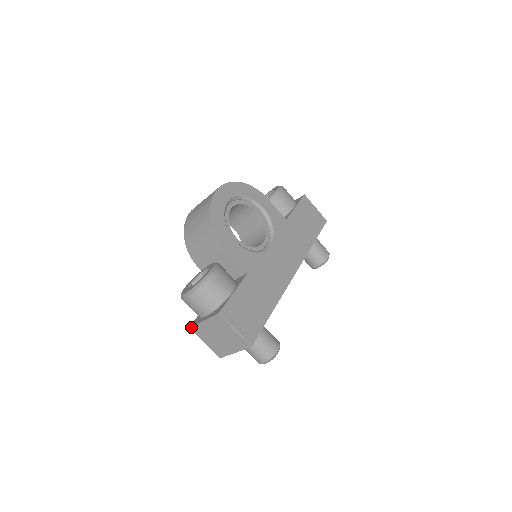
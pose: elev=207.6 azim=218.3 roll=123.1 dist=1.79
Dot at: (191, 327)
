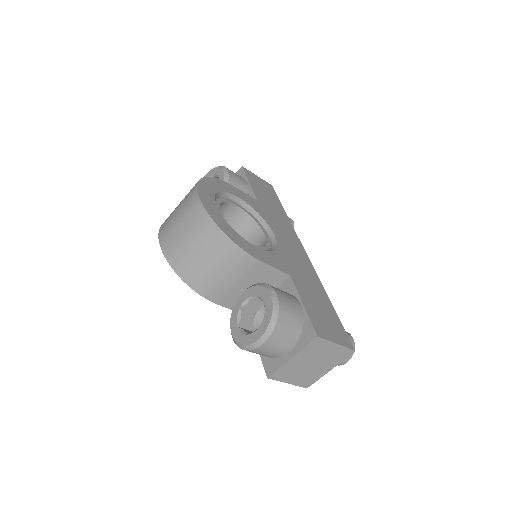
Dot at: (271, 376)
